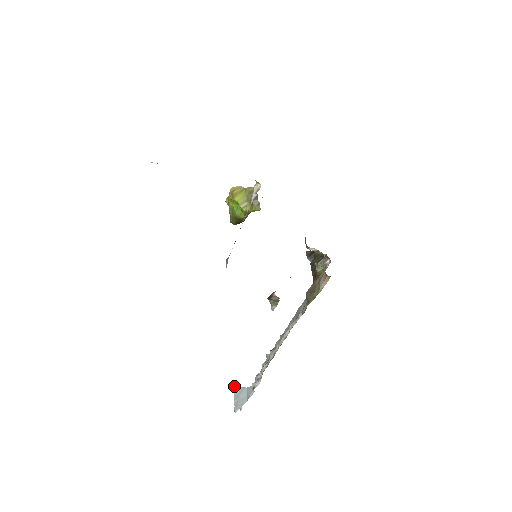
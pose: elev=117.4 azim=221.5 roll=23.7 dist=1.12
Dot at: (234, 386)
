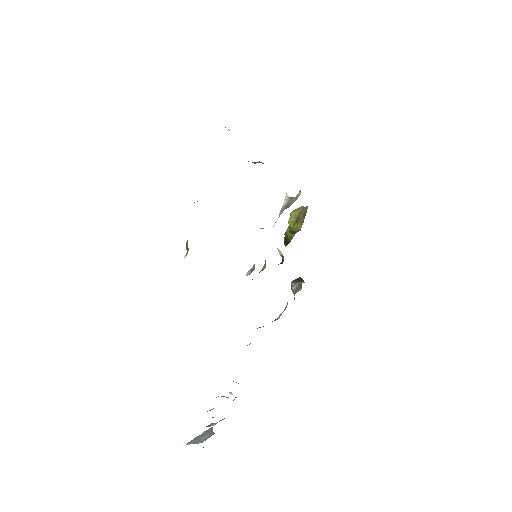
Dot at: (211, 427)
